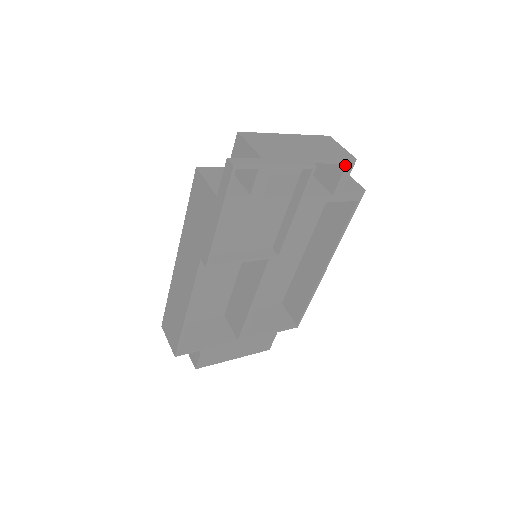
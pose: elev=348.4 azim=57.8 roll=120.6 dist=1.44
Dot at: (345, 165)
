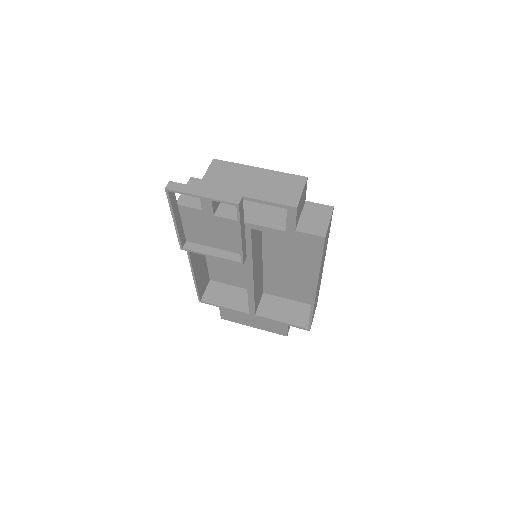
Dot at: (287, 210)
